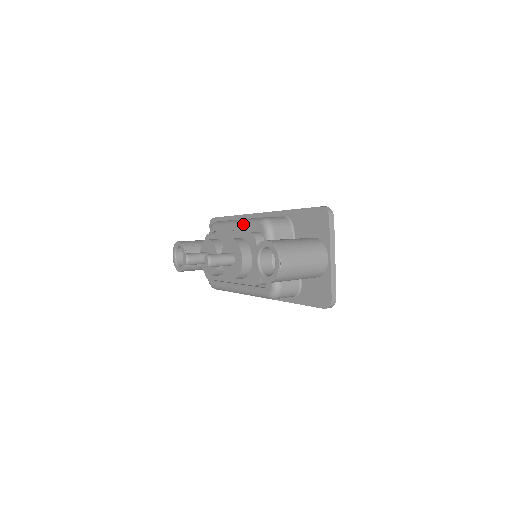
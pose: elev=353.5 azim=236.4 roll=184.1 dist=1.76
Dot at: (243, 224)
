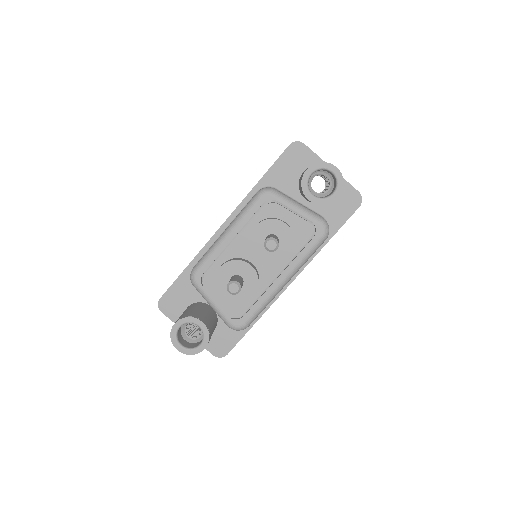
Dot at: (240, 220)
